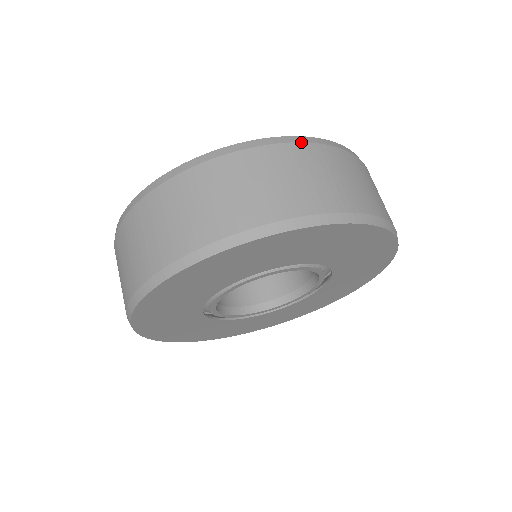
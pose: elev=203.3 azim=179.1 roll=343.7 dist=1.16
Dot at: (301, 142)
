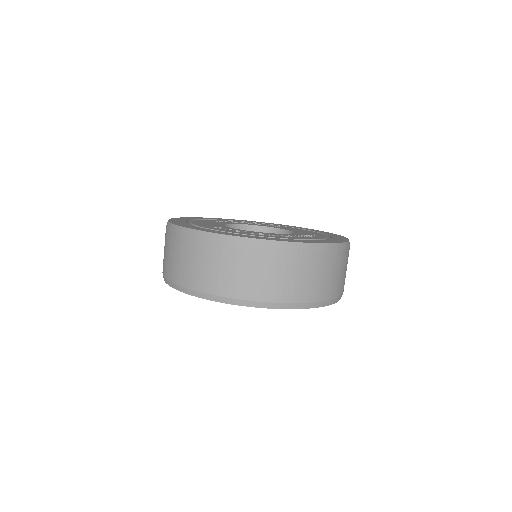
Dot at: (323, 250)
